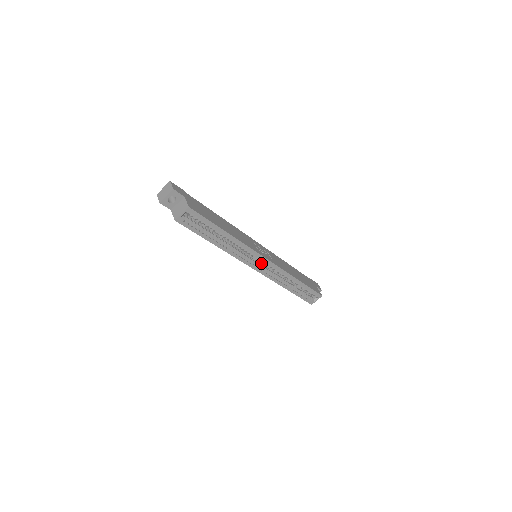
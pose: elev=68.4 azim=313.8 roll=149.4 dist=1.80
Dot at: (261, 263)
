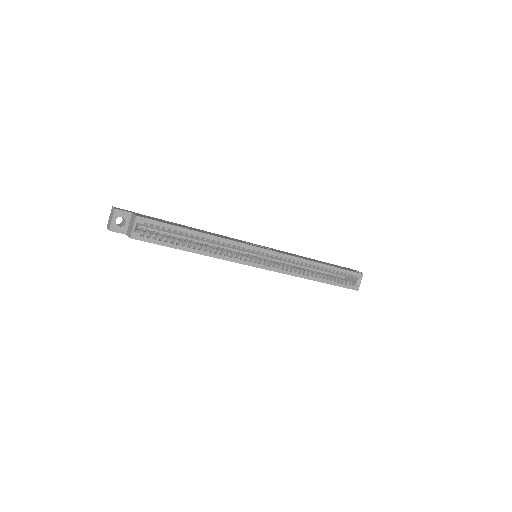
Dot at: occluded
